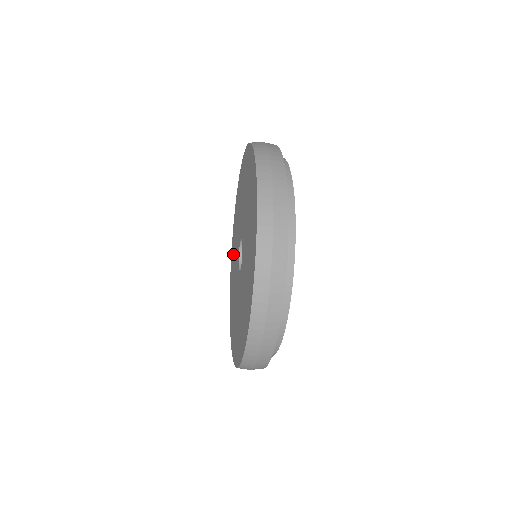
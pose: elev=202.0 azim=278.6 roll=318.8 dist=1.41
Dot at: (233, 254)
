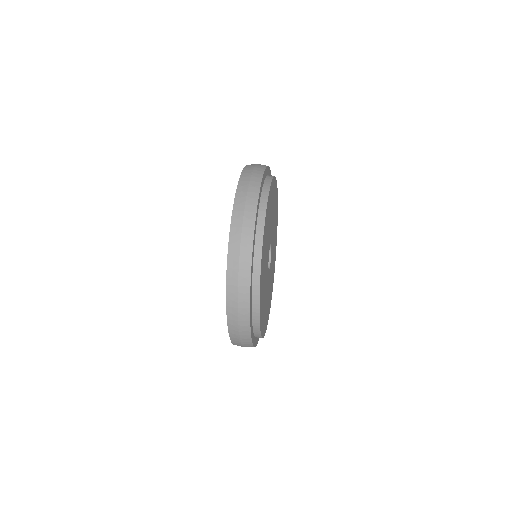
Dot at: occluded
